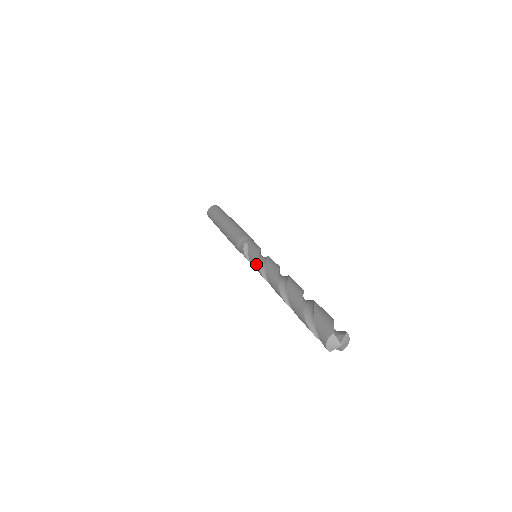
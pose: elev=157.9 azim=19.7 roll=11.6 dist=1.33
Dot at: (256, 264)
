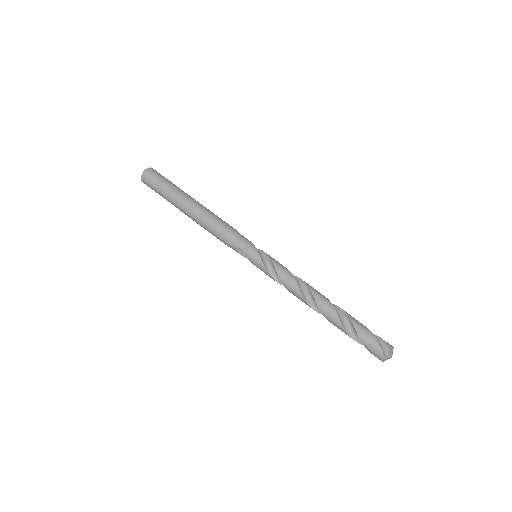
Dot at: occluded
